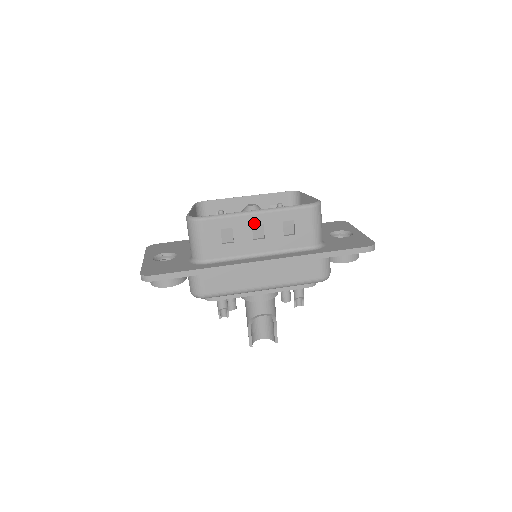
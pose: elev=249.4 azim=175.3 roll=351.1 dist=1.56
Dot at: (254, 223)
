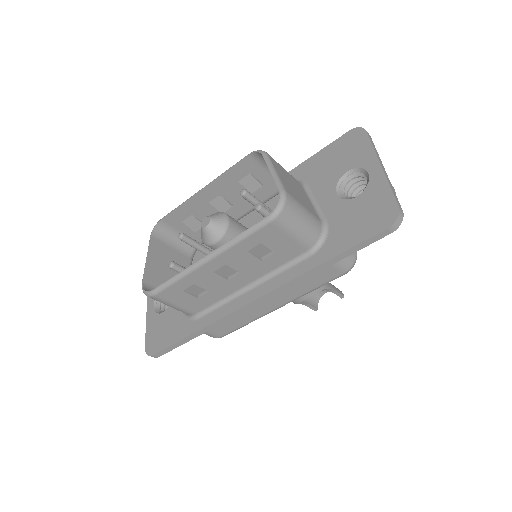
Dot at: (214, 269)
